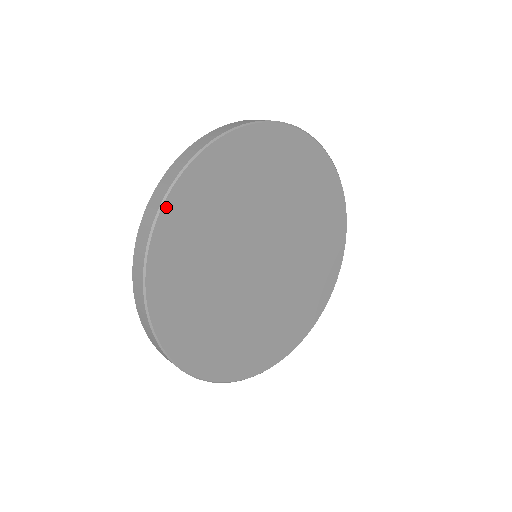
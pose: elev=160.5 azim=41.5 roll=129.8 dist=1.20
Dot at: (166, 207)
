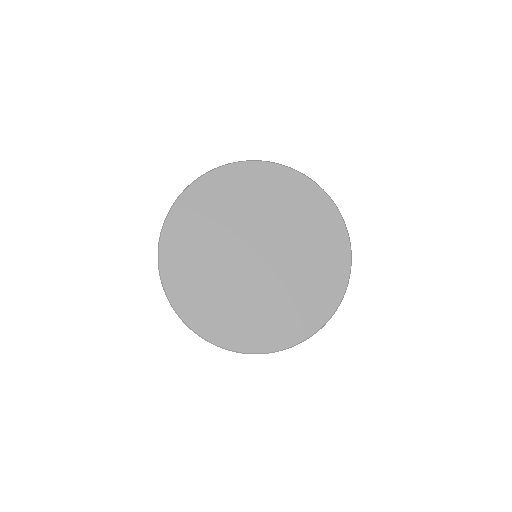
Dot at: (163, 239)
